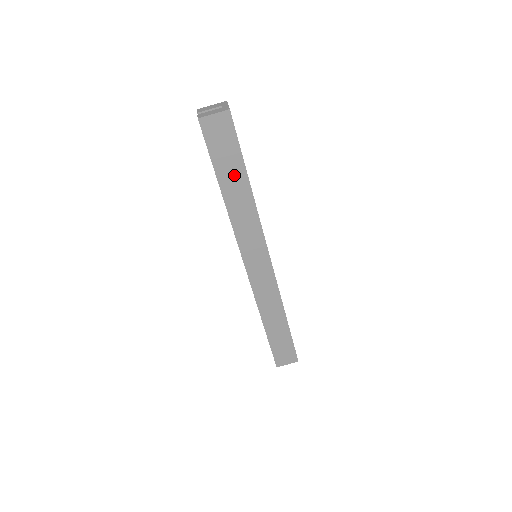
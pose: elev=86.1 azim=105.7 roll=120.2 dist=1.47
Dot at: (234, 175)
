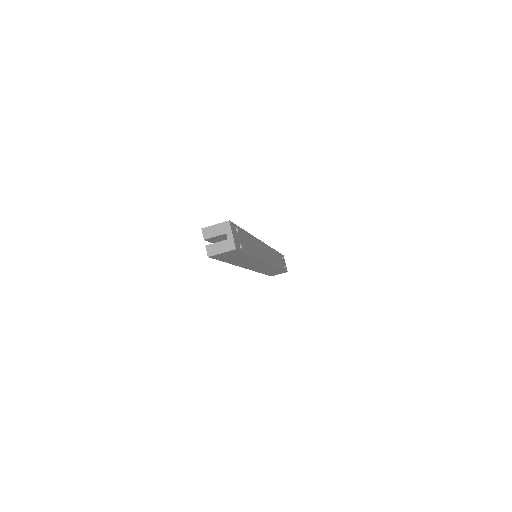
Dot at: (240, 258)
